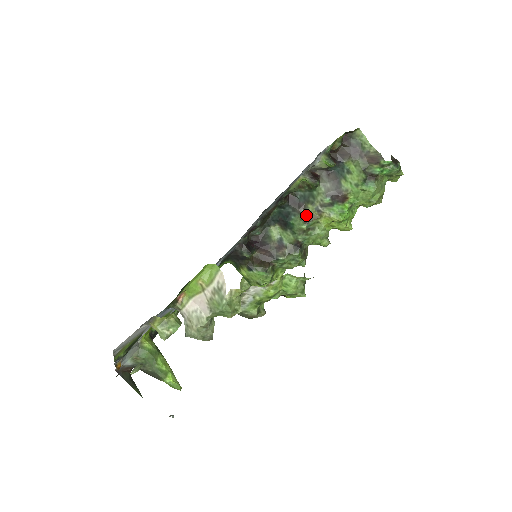
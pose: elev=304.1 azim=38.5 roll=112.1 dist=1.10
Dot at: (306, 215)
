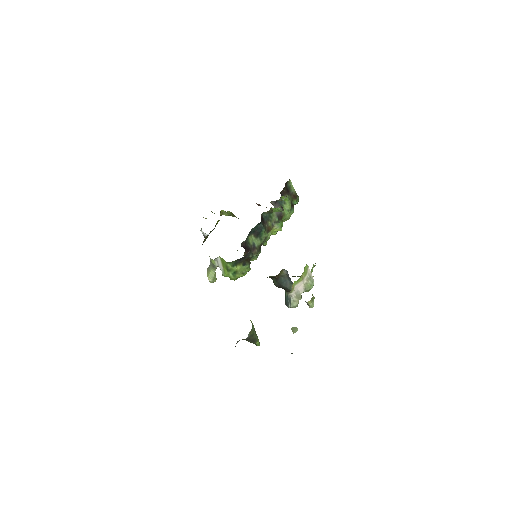
Dot at: (267, 228)
